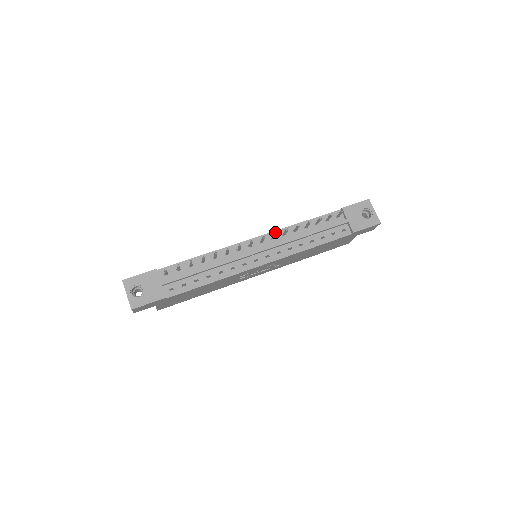
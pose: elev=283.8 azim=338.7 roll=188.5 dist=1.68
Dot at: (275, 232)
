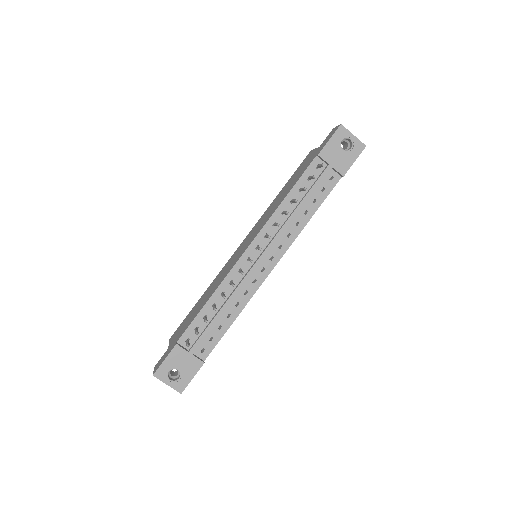
Dot at: (268, 236)
